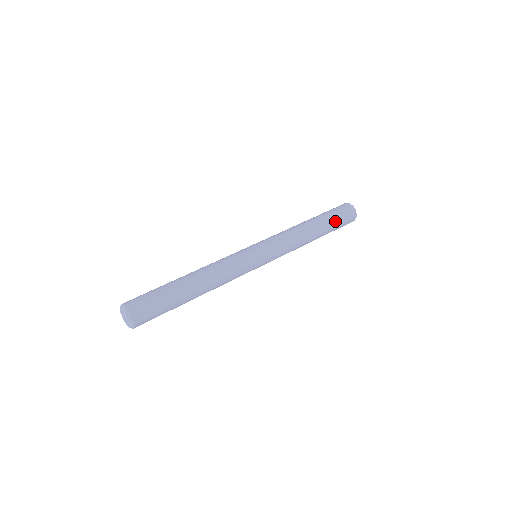
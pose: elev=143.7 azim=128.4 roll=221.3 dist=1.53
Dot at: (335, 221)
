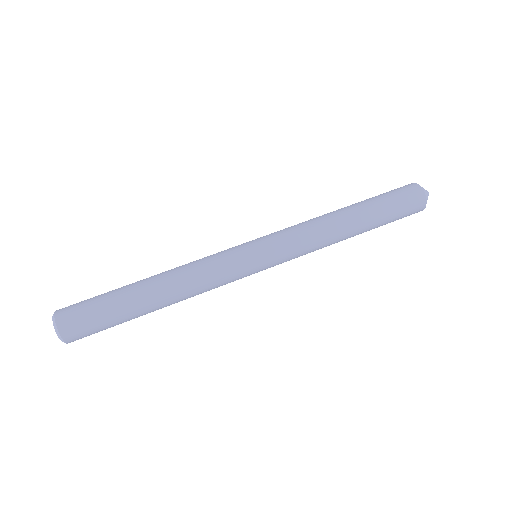
Dot at: (384, 202)
